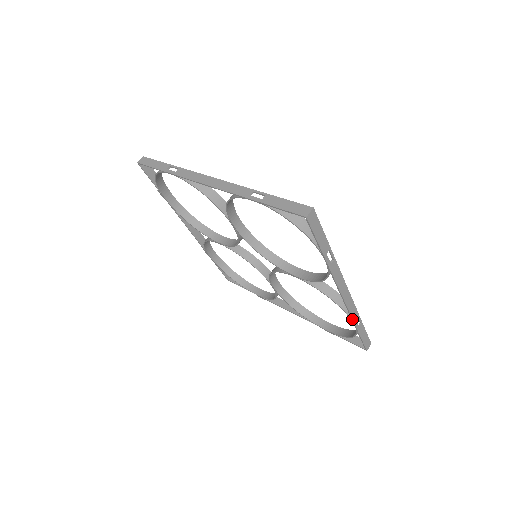
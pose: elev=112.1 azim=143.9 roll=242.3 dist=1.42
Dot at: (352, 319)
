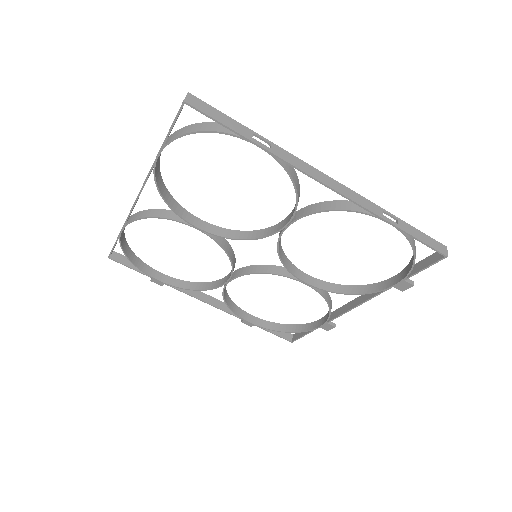
Dot at: (374, 214)
